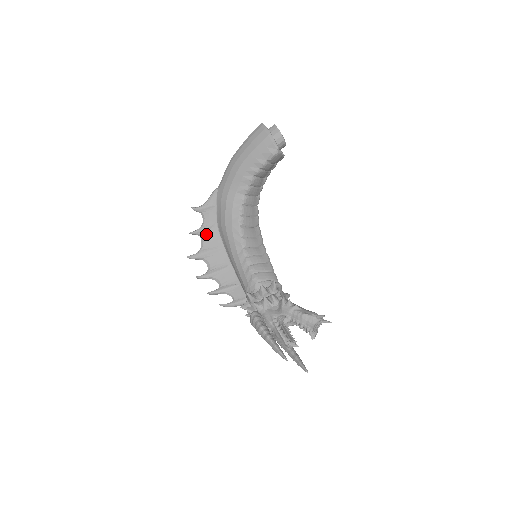
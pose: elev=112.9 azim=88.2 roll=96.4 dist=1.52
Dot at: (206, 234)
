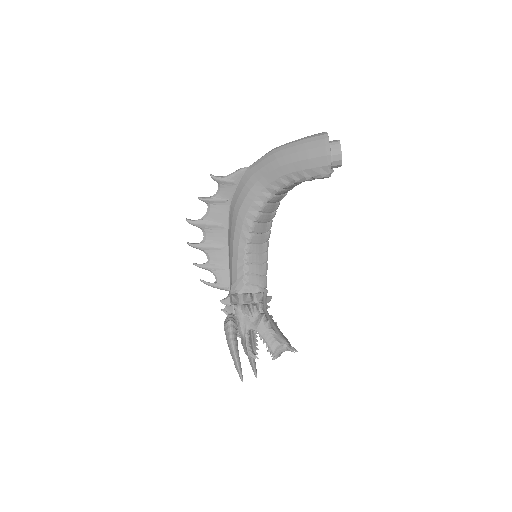
Dot at: (215, 206)
